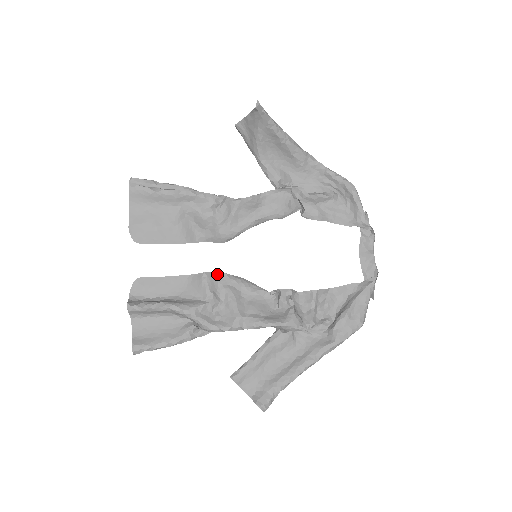
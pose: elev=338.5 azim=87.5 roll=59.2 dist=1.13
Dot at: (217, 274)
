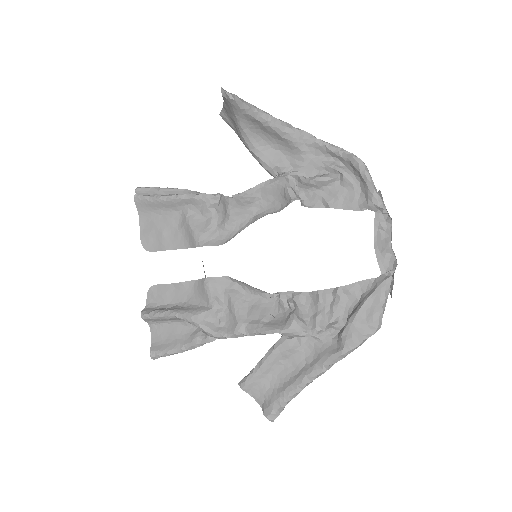
Dot at: (220, 278)
